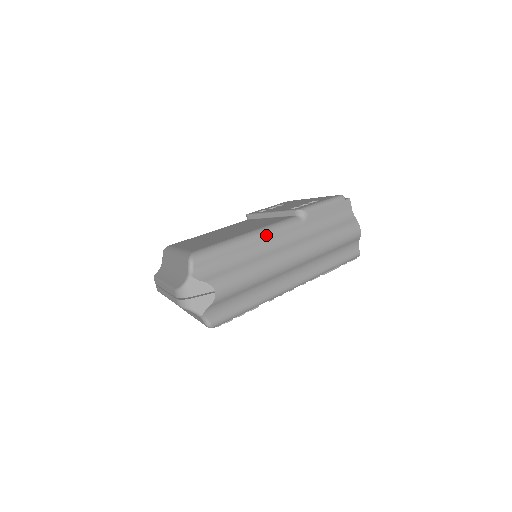
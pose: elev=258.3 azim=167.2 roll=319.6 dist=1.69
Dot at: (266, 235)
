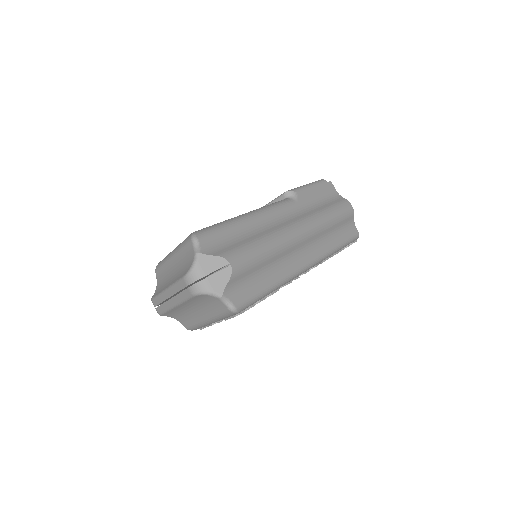
Dot at: (264, 213)
